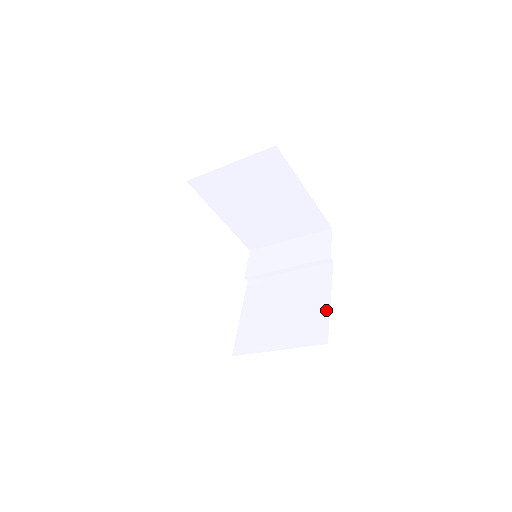
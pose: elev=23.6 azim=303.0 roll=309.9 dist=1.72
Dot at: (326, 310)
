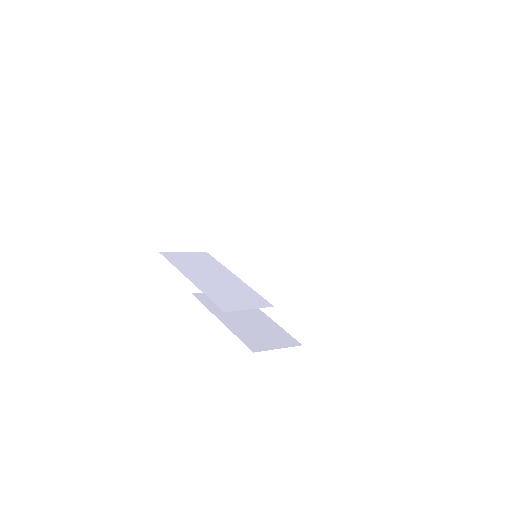
Dot at: (314, 313)
